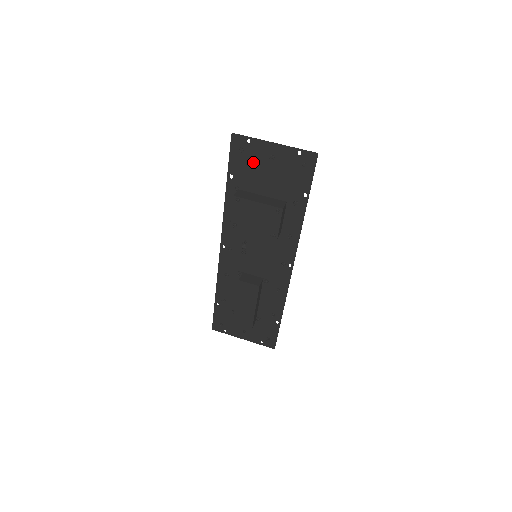
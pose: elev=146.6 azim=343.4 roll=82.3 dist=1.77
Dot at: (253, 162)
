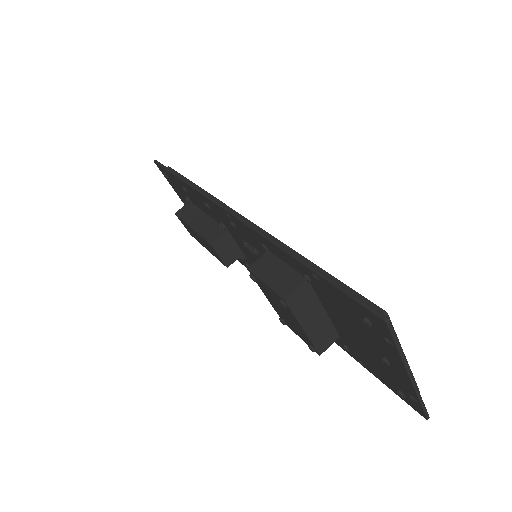
Dot at: (361, 327)
